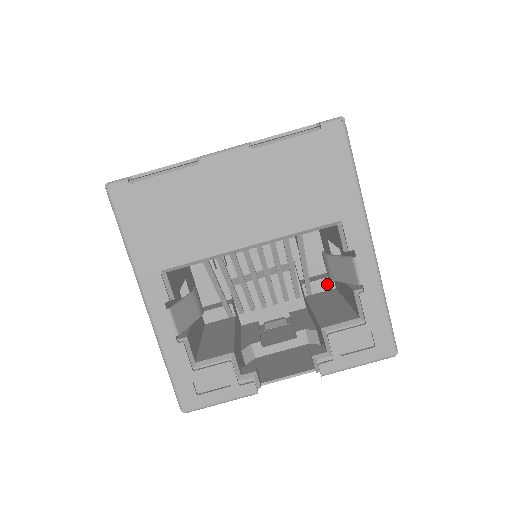
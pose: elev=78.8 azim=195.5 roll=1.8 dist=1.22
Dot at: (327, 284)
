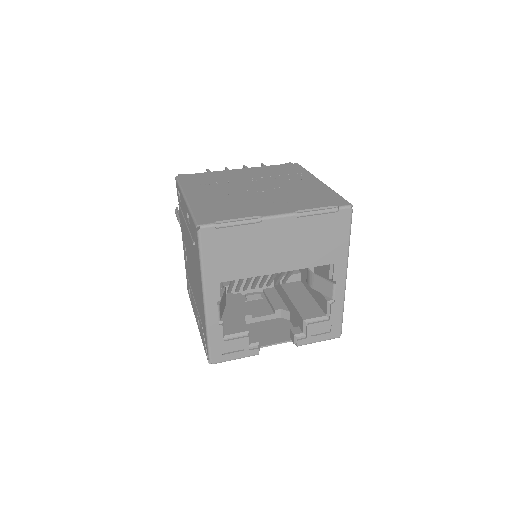
Dot at: (296, 278)
